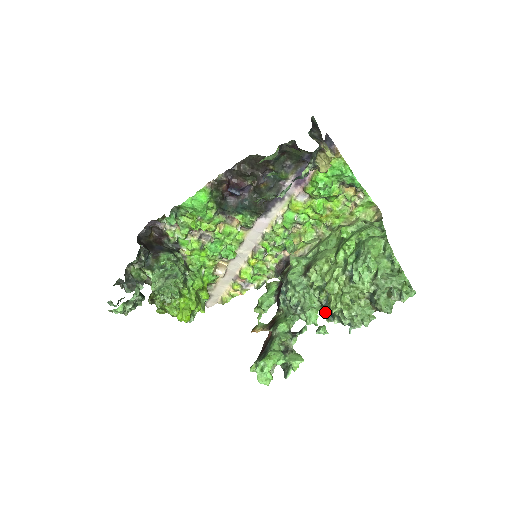
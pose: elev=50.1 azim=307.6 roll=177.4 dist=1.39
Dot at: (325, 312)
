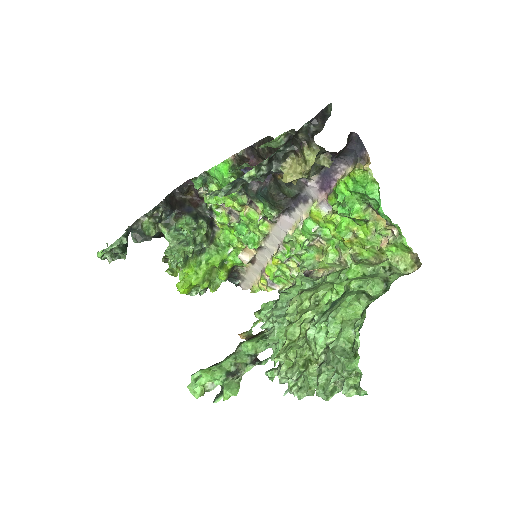
Dot at: occluded
